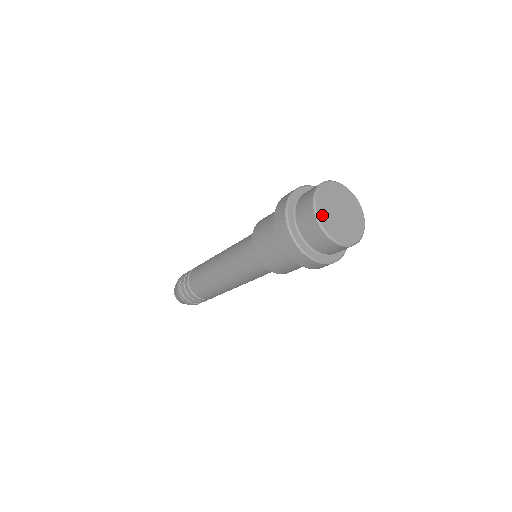
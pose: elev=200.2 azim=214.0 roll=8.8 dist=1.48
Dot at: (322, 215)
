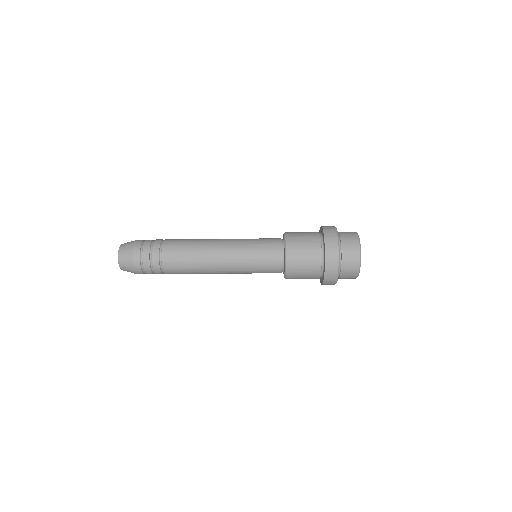
Dot at: occluded
